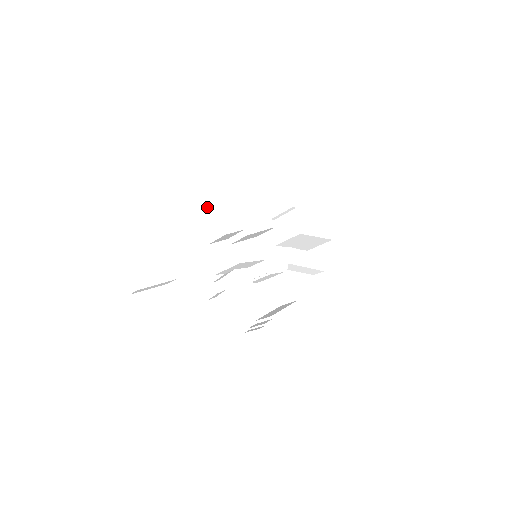
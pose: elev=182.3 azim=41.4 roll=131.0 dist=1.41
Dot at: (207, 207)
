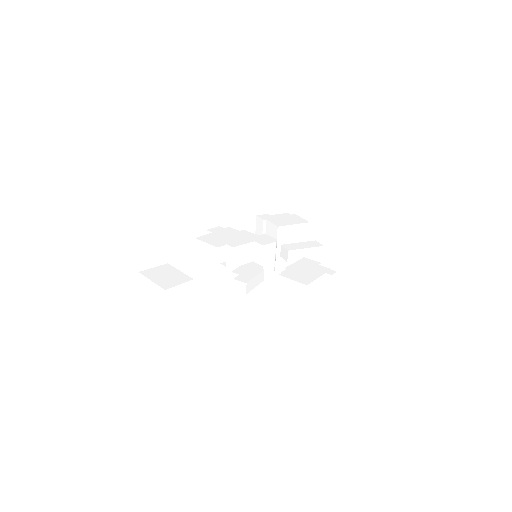
Dot at: (199, 247)
